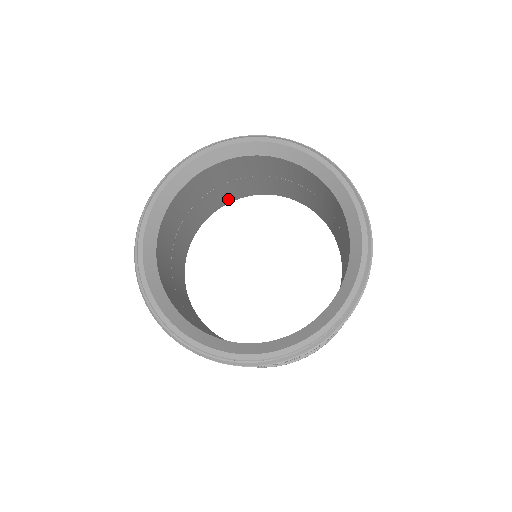
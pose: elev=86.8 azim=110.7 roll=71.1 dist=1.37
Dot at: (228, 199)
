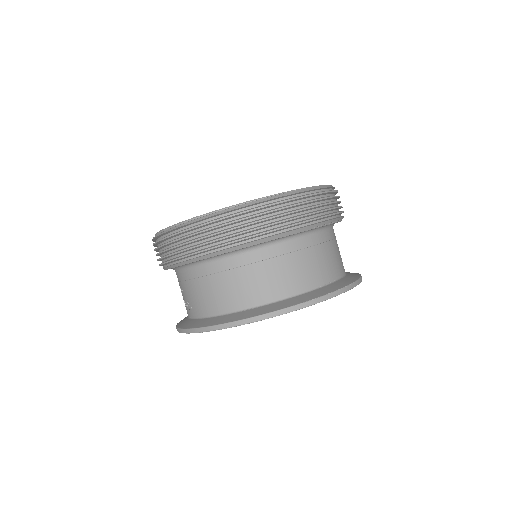
Dot at: occluded
